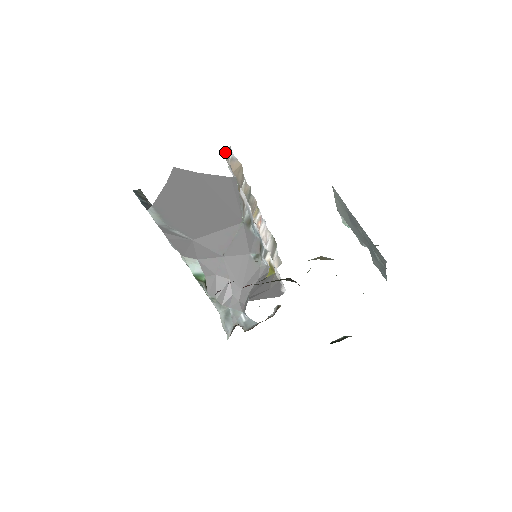
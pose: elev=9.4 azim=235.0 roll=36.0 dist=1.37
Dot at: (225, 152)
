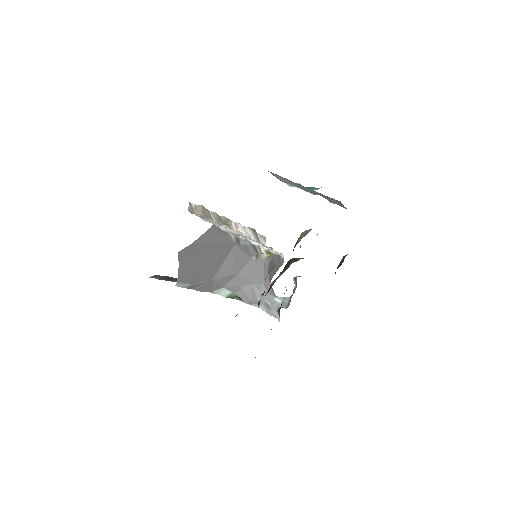
Dot at: (190, 209)
